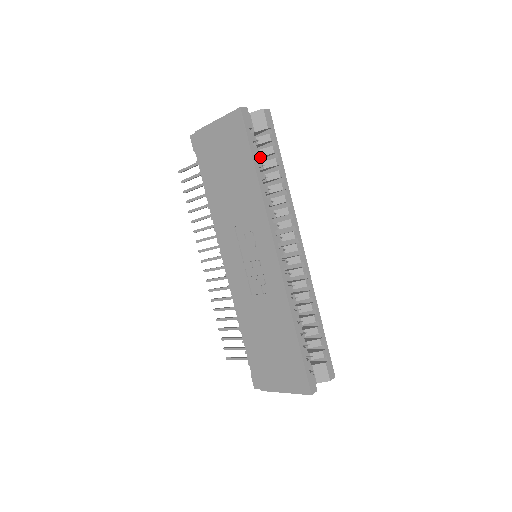
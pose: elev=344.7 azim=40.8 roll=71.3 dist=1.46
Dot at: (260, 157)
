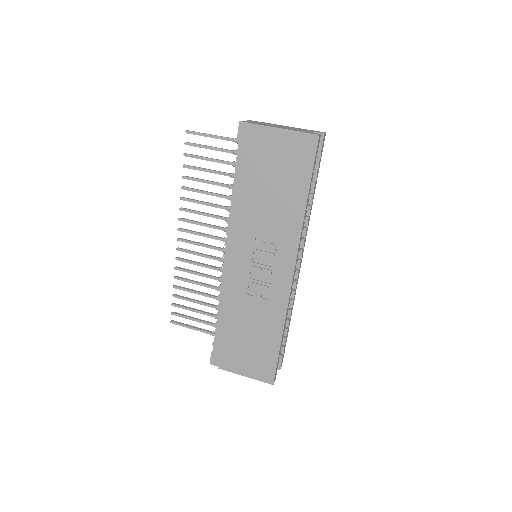
Dot at: occluded
